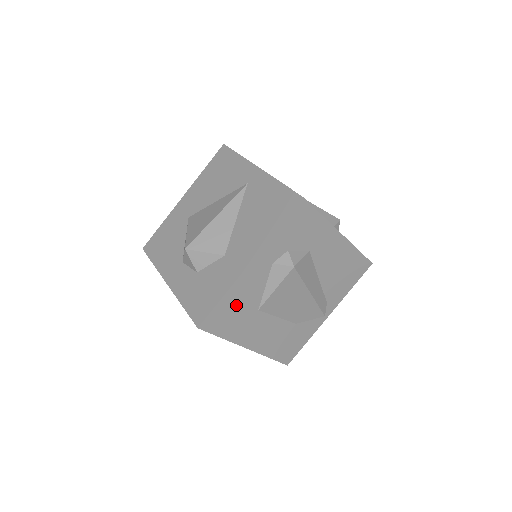
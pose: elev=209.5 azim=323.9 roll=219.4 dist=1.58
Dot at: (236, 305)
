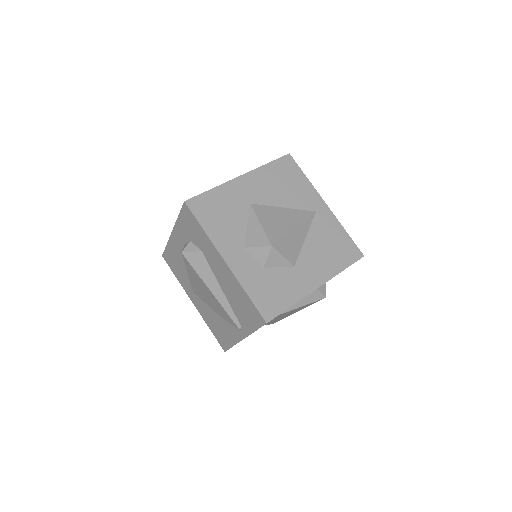
Dot at: occluded
